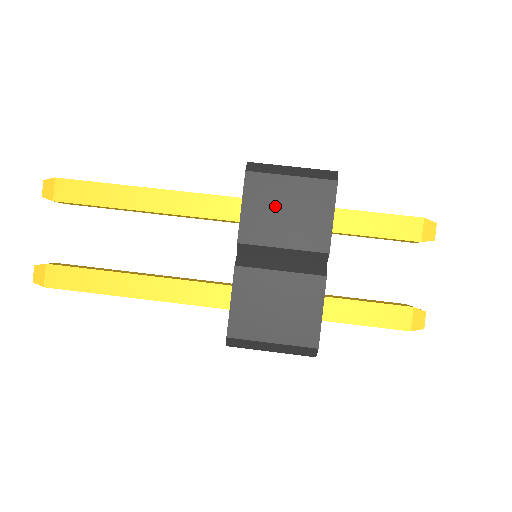
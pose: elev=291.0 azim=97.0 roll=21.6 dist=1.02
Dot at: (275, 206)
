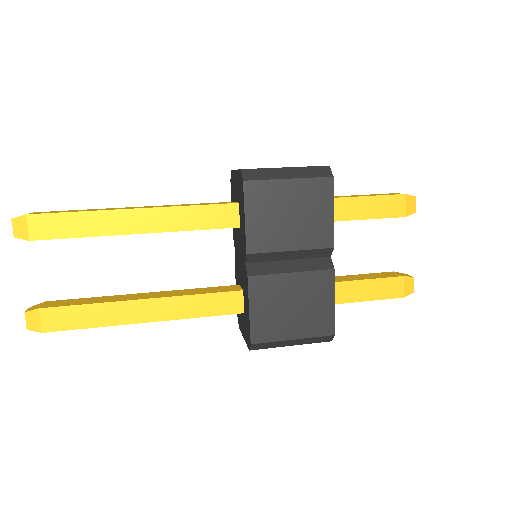
Dot at: (278, 211)
